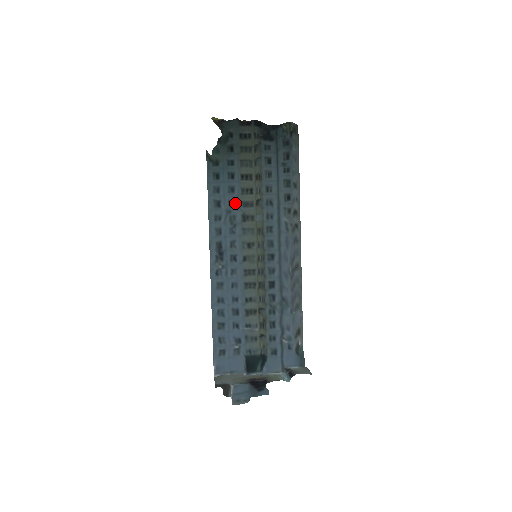
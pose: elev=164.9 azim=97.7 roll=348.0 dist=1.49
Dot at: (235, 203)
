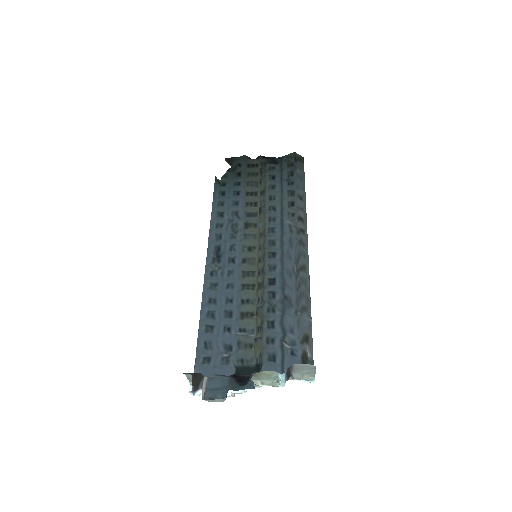
Dot at: (238, 213)
